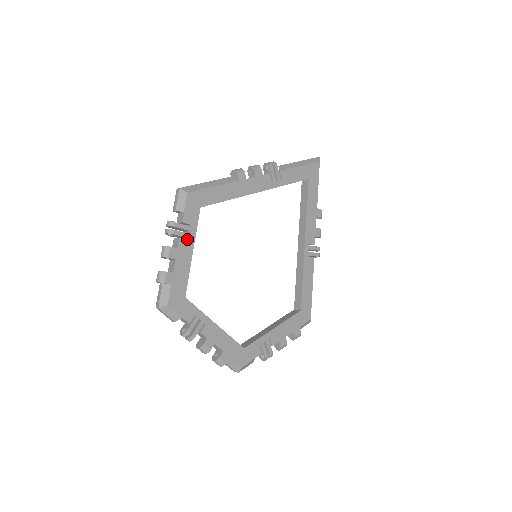
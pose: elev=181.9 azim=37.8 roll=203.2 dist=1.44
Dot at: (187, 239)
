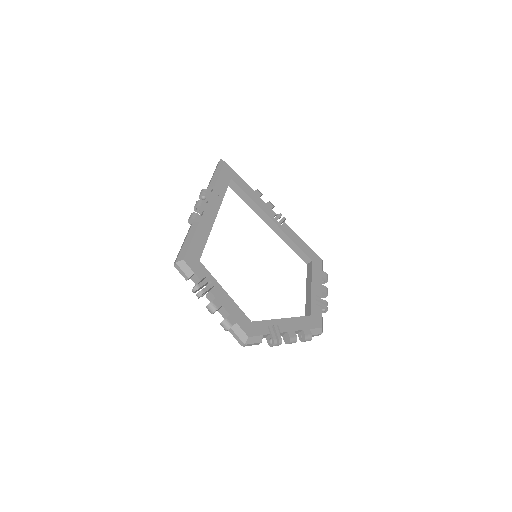
Dot at: (214, 287)
